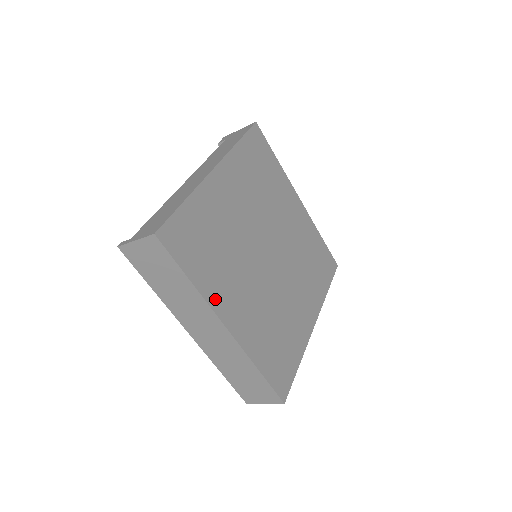
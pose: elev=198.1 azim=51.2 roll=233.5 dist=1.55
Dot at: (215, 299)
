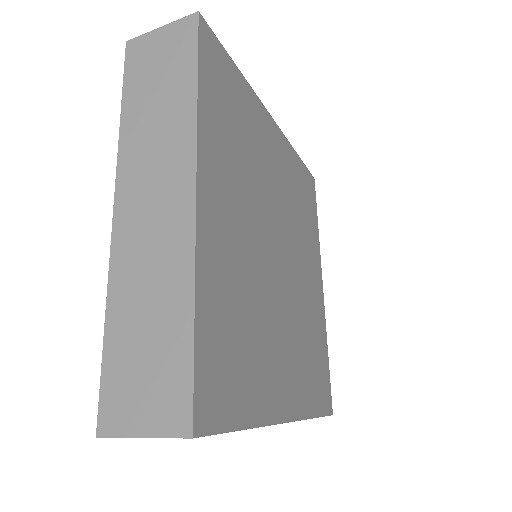
Dot at: (207, 150)
